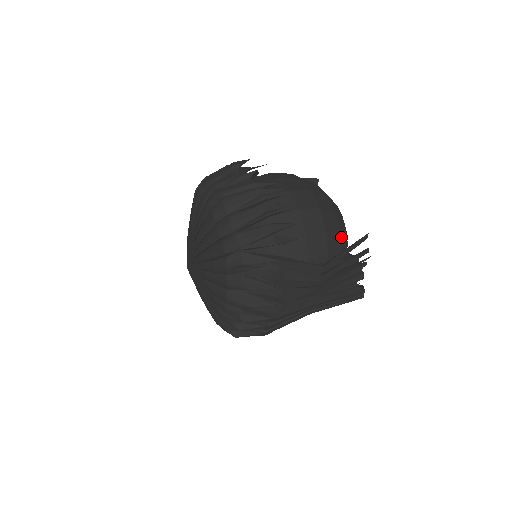
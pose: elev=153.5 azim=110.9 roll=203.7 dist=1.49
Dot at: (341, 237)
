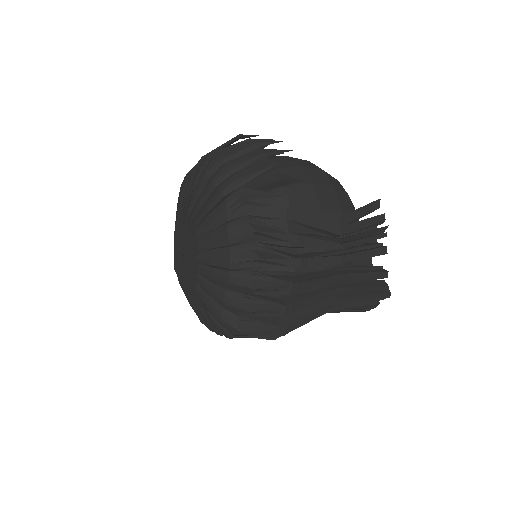
Dot at: (351, 203)
